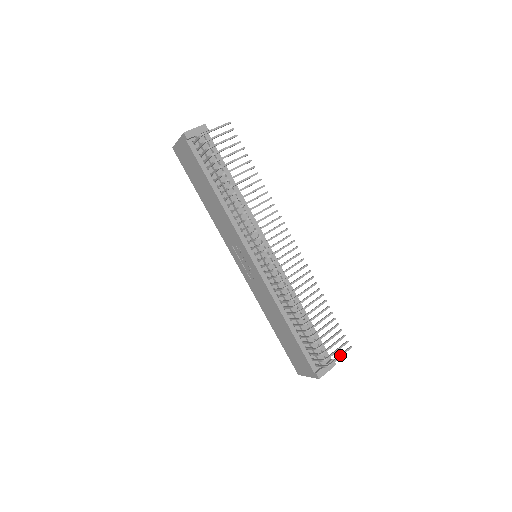
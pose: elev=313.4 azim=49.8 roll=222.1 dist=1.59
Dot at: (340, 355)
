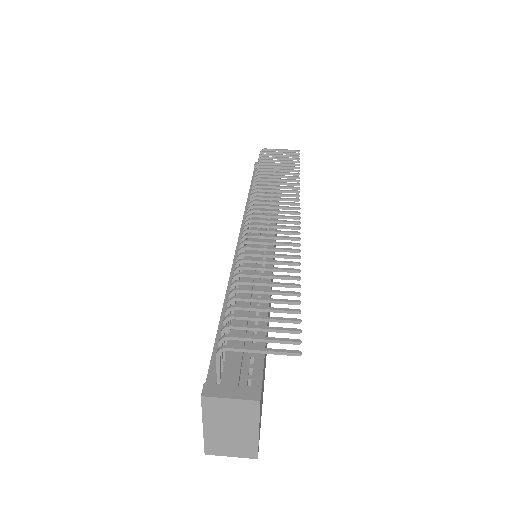
Dot at: occluded
